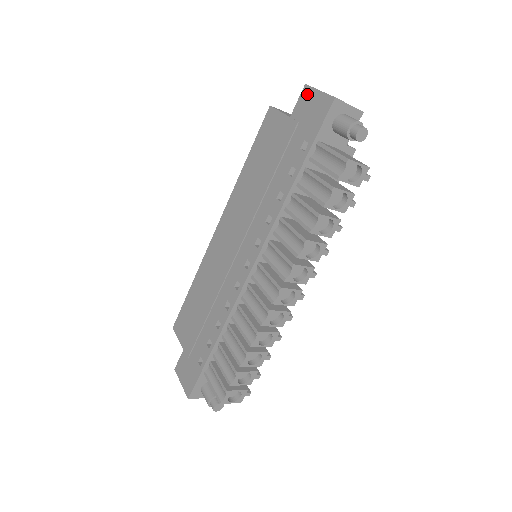
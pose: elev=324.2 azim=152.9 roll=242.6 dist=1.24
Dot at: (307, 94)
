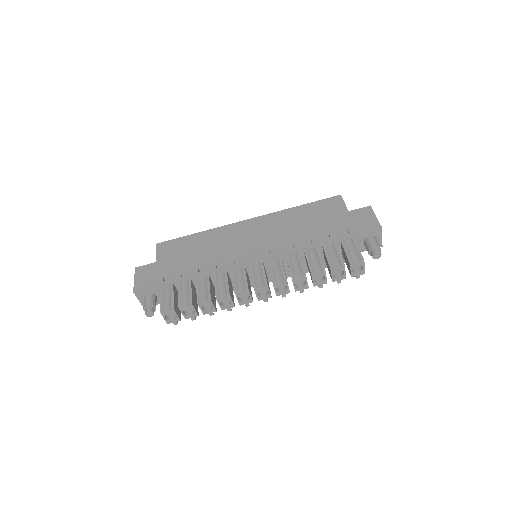
Dot at: (368, 211)
